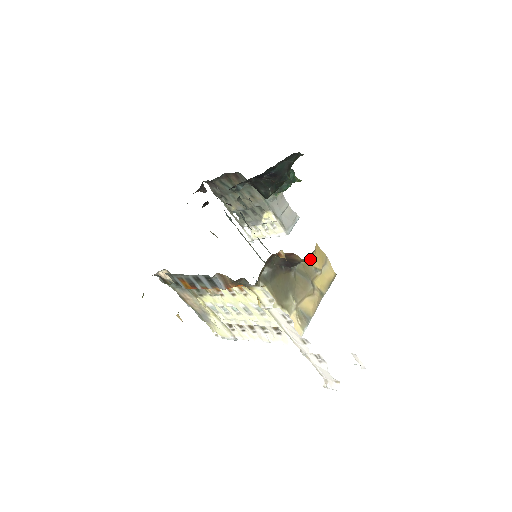
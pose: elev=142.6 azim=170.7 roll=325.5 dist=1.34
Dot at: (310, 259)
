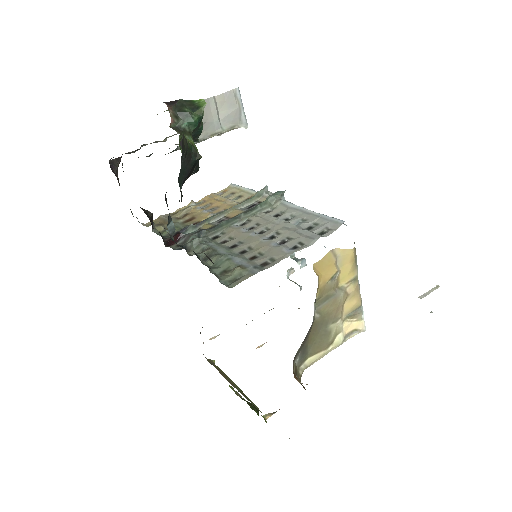
Dot at: (320, 284)
